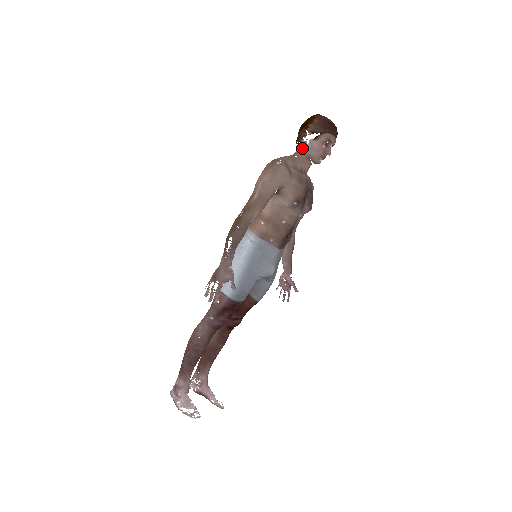
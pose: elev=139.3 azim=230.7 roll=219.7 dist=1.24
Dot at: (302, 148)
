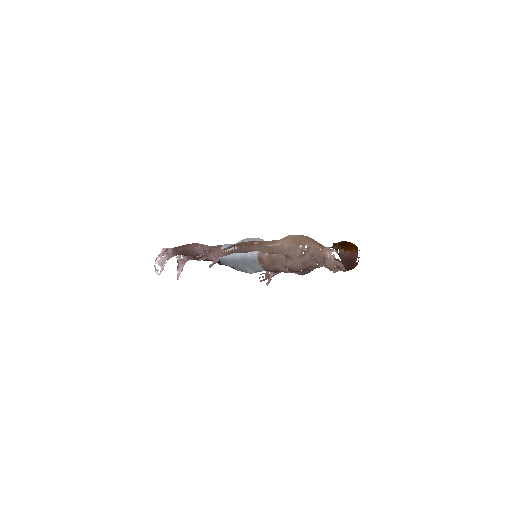
Dot at: (328, 252)
